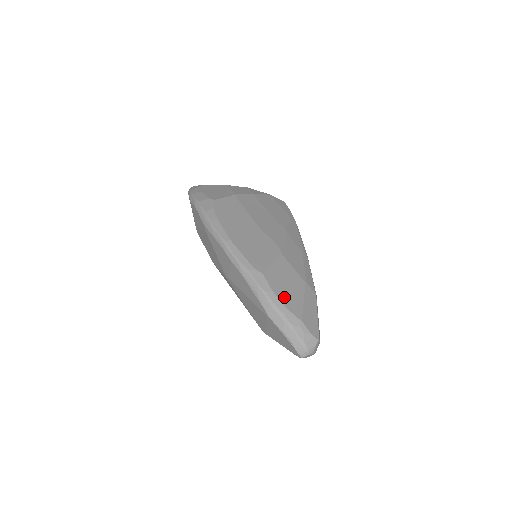
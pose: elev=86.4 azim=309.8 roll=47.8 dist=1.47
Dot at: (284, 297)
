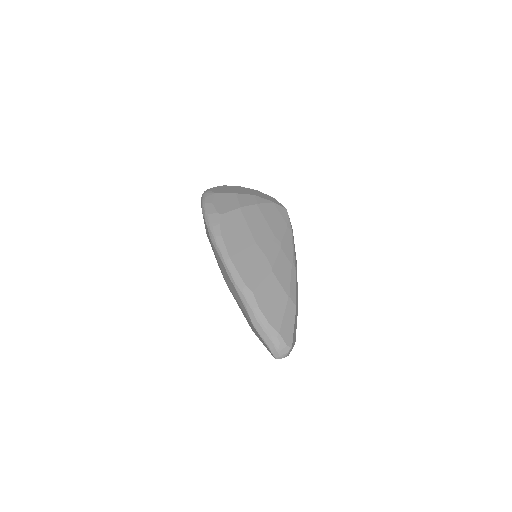
Dot at: (268, 312)
